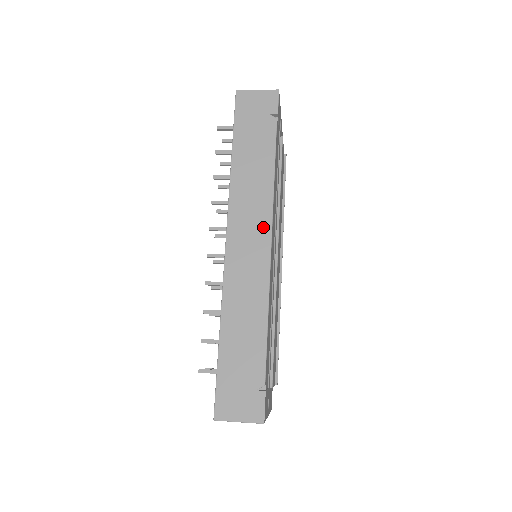
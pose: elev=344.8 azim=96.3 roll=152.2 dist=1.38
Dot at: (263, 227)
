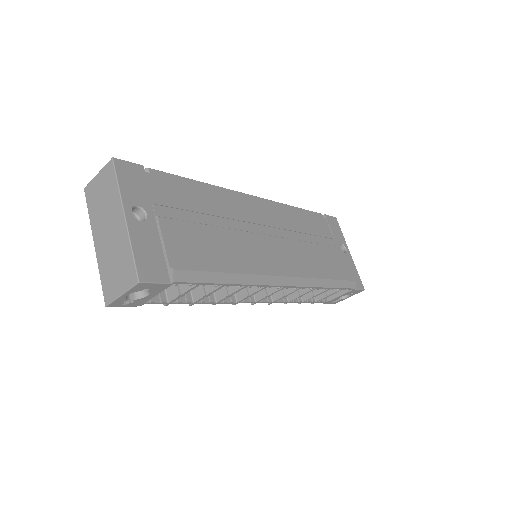
Dot at: occluded
